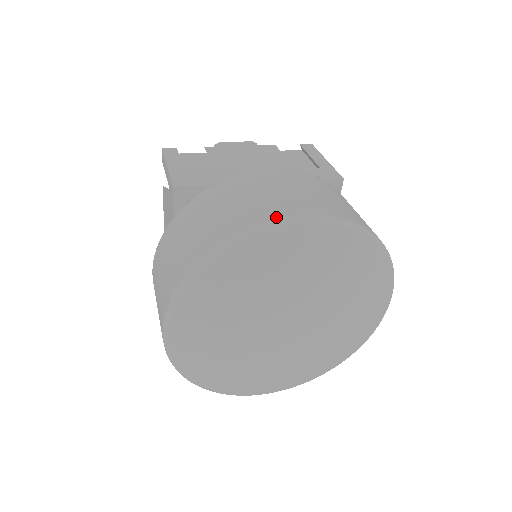
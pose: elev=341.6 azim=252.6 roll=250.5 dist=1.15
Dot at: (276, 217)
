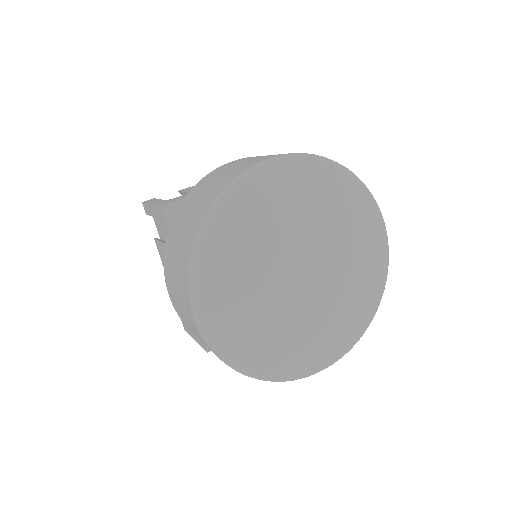
Dot at: (249, 166)
